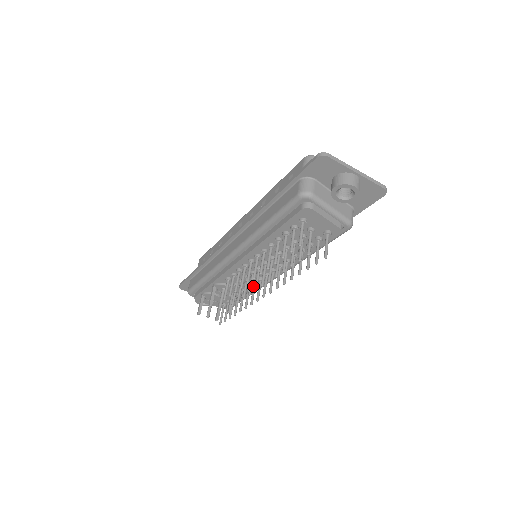
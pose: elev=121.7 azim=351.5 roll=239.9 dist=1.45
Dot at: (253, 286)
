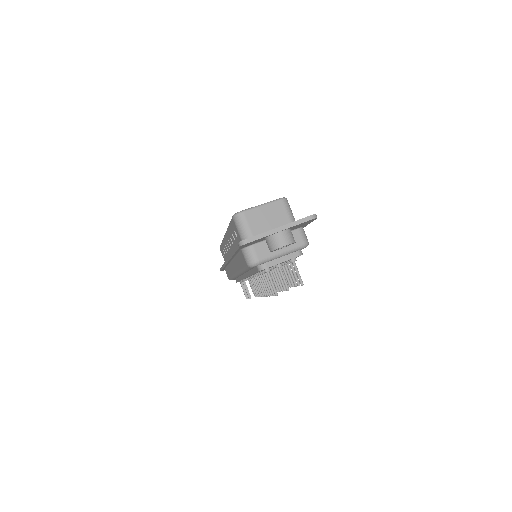
Dot at: occluded
